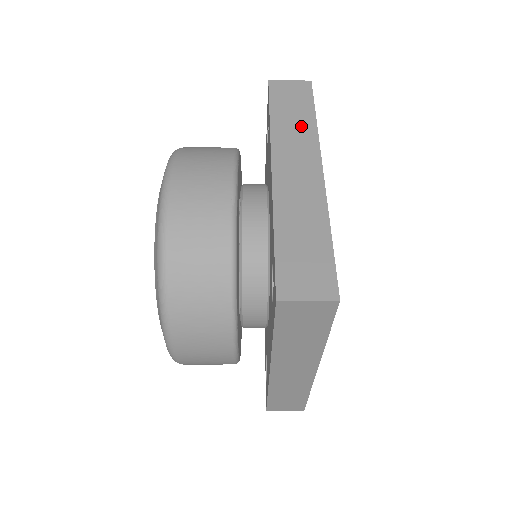
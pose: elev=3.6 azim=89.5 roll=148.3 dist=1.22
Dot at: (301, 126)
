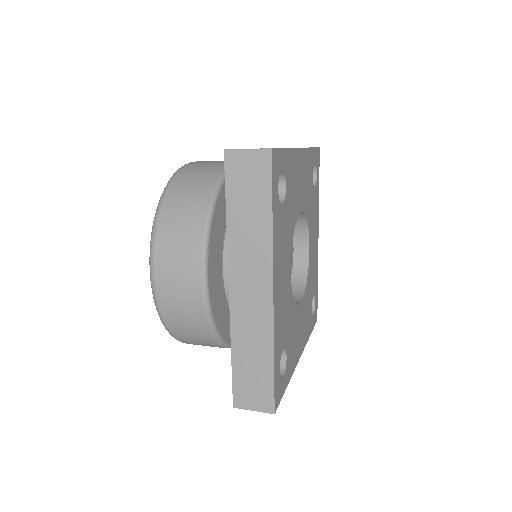
Dot at: (256, 231)
